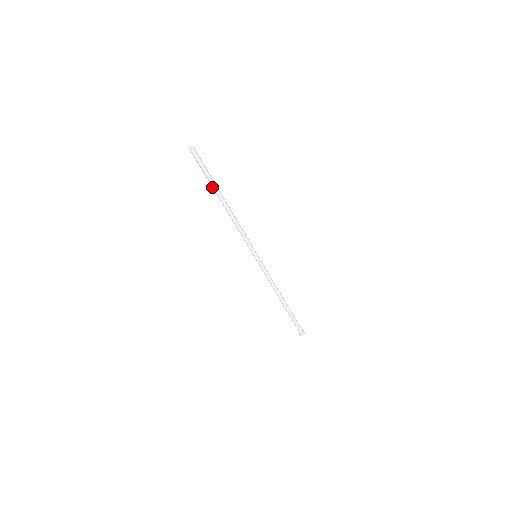
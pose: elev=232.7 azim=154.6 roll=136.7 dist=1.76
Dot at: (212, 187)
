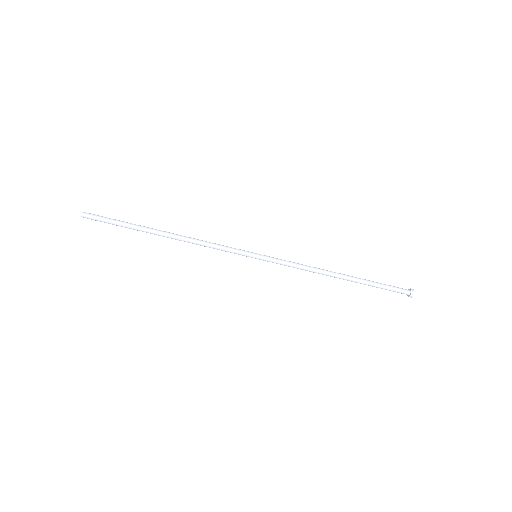
Dot at: occluded
